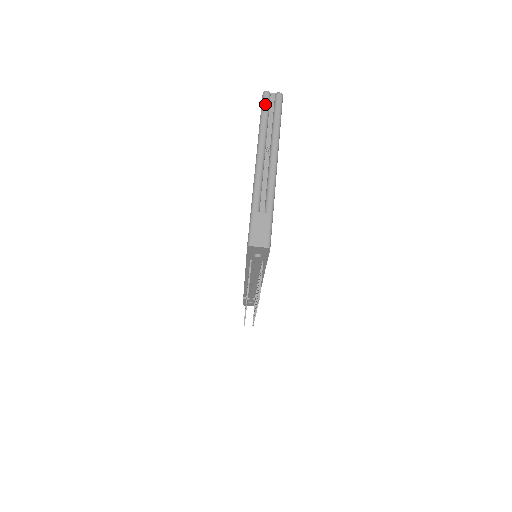
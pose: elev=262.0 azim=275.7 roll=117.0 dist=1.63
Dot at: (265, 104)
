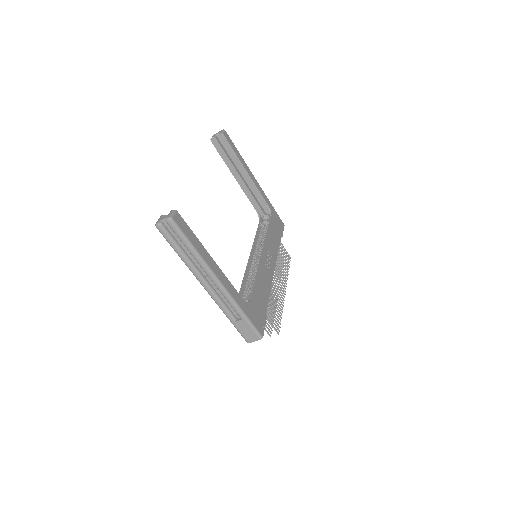
Dot at: (167, 239)
